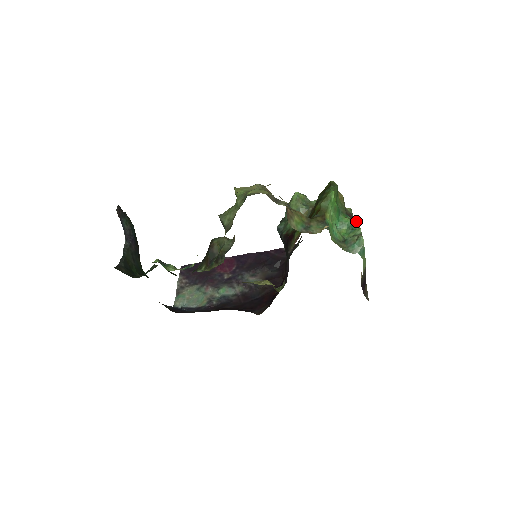
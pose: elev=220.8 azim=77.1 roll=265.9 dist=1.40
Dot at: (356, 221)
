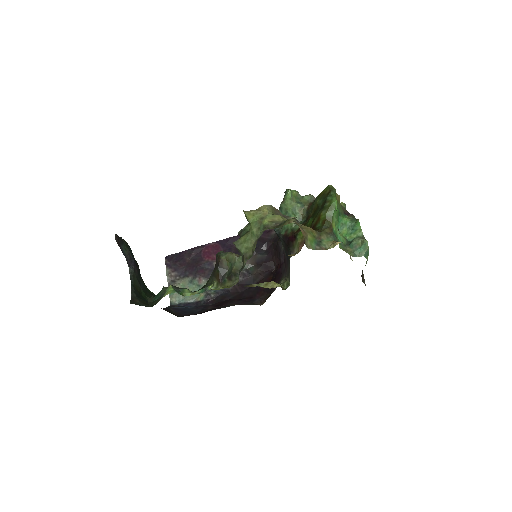
Dot at: (356, 222)
